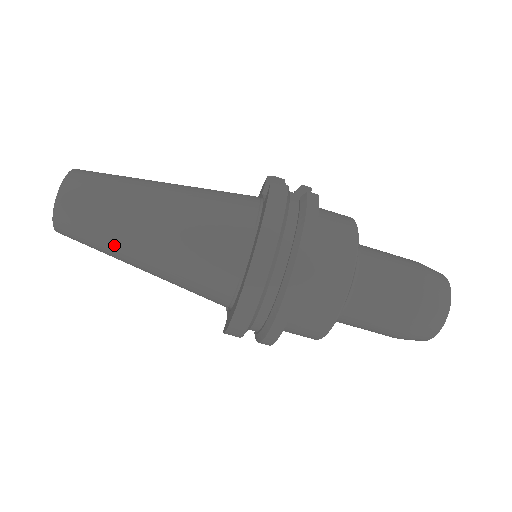
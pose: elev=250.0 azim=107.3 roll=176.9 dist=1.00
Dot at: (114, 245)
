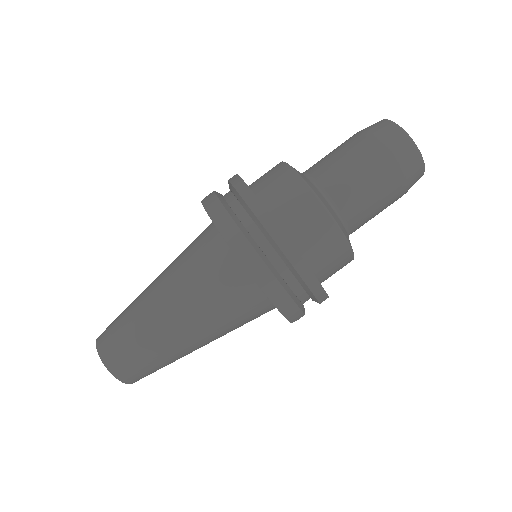
Dot at: (159, 346)
